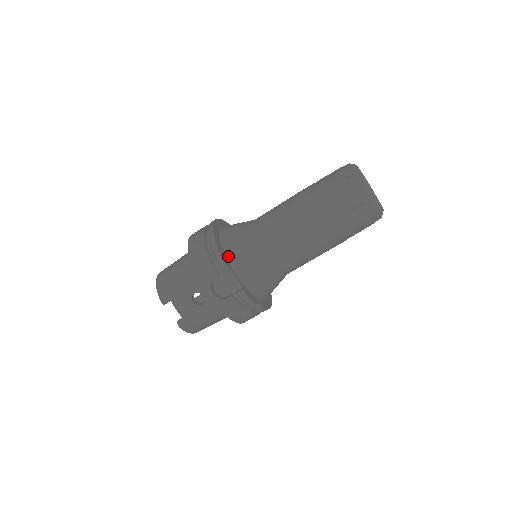
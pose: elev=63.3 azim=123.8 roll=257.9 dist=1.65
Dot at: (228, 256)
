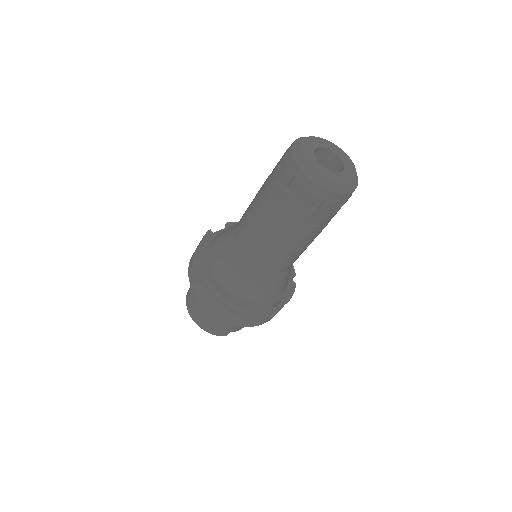
Dot at: (260, 301)
